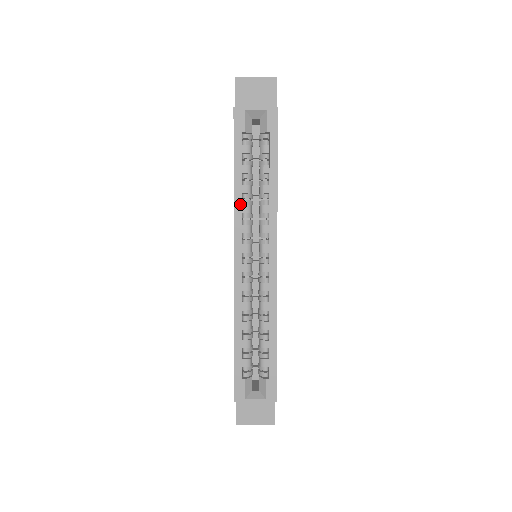
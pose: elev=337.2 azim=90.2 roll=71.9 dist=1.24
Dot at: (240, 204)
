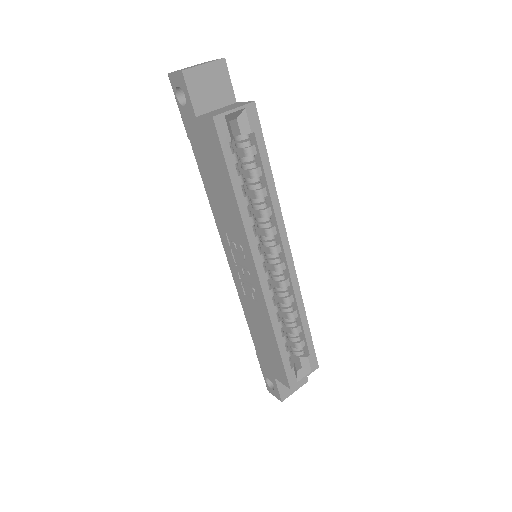
Dot at: (248, 219)
